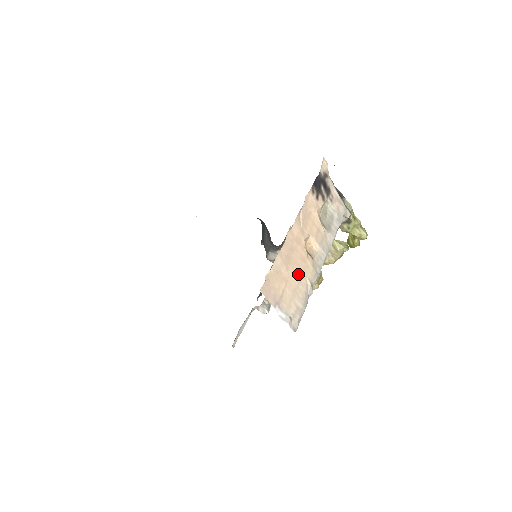
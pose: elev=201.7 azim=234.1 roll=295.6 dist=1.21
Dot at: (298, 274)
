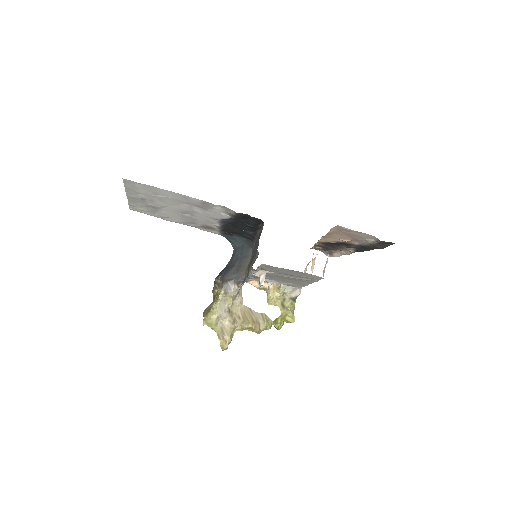
Dot at: occluded
